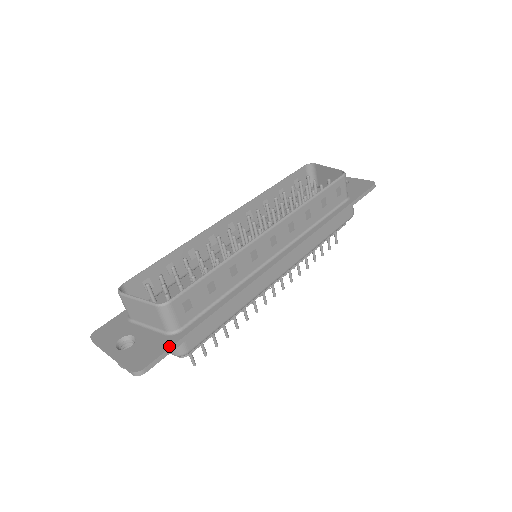
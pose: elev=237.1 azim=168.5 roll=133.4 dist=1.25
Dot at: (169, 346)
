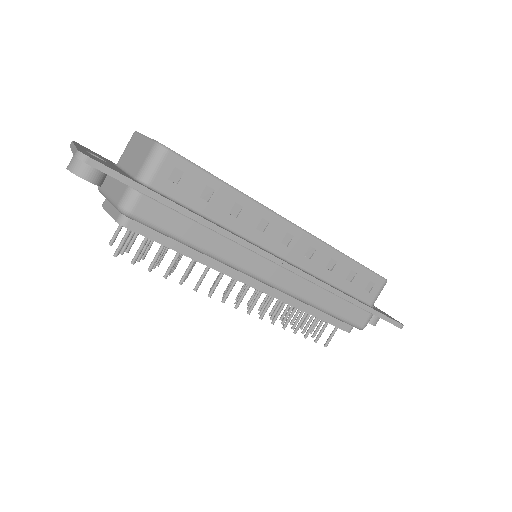
Dot at: (127, 176)
